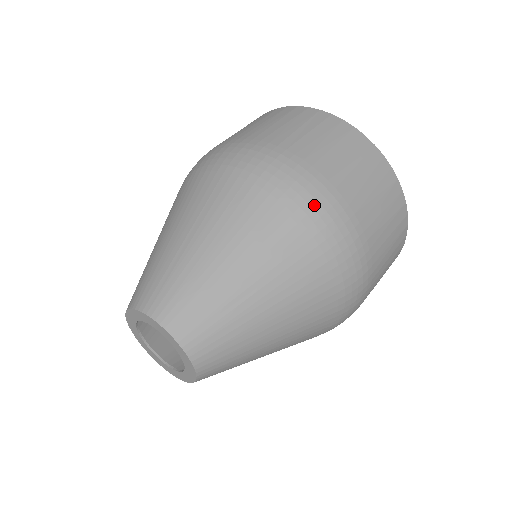
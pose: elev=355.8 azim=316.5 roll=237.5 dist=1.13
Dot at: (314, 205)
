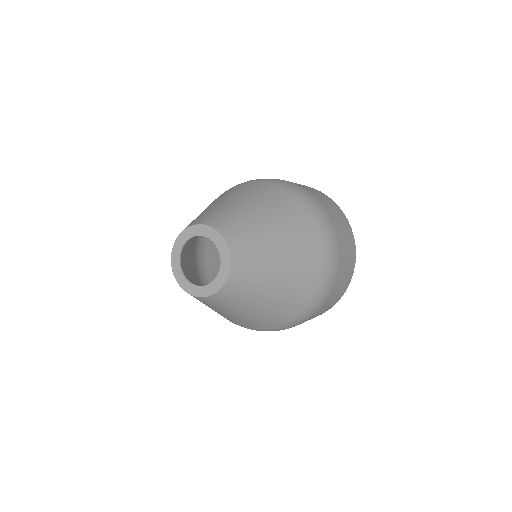
Dot at: (328, 238)
